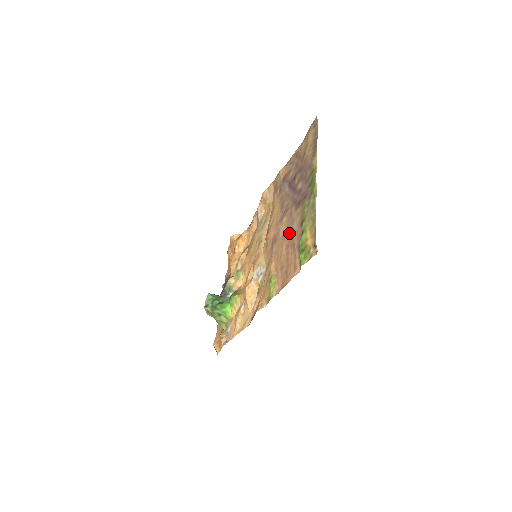
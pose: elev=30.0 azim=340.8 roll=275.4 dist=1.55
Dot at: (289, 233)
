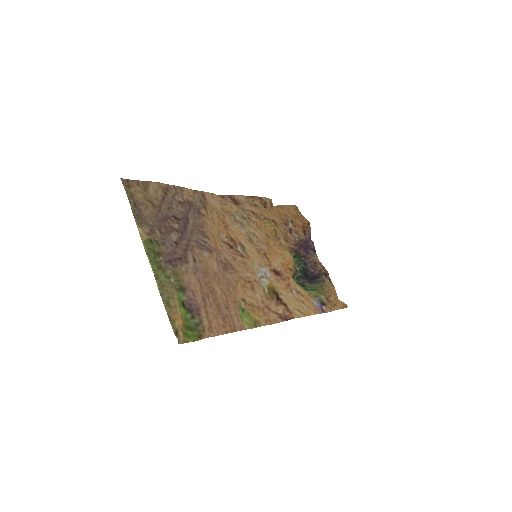
Dot at: (205, 279)
